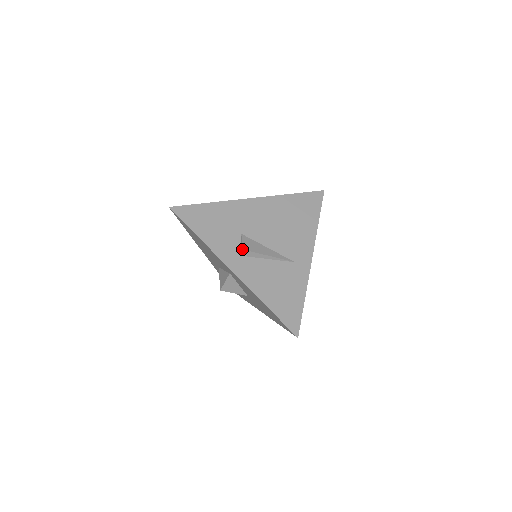
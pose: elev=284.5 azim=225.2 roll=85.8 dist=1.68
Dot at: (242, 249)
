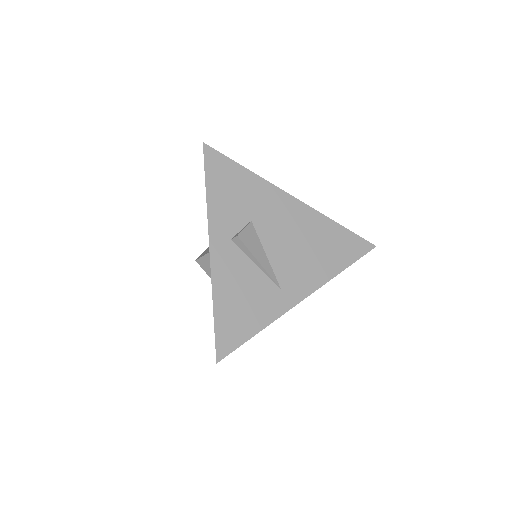
Dot at: (237, 235)
